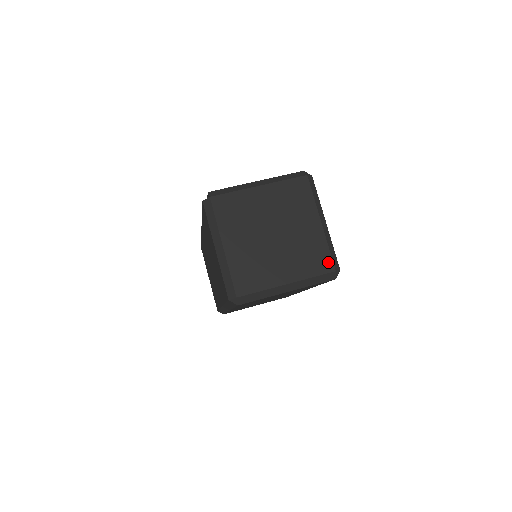
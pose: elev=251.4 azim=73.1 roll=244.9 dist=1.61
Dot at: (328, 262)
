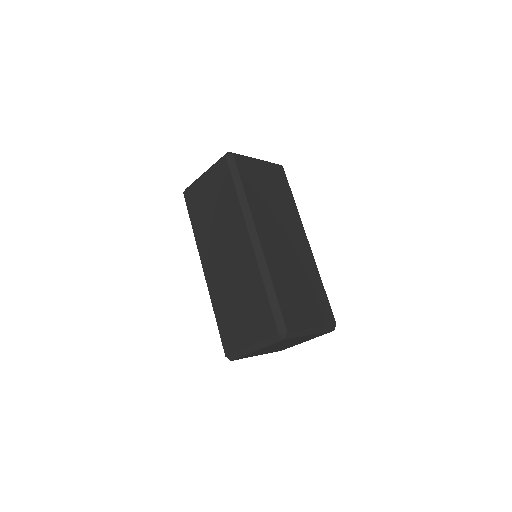
Dot at: occluded
